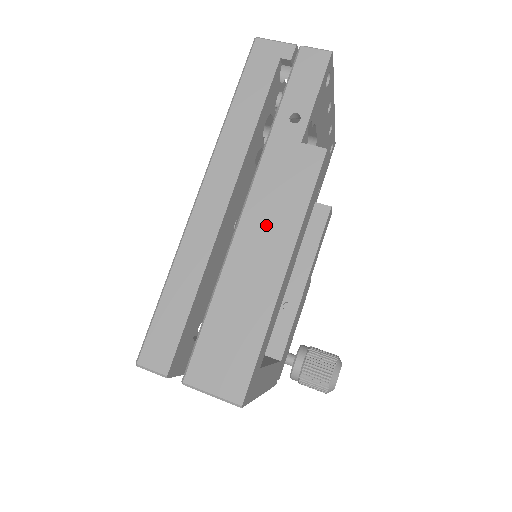
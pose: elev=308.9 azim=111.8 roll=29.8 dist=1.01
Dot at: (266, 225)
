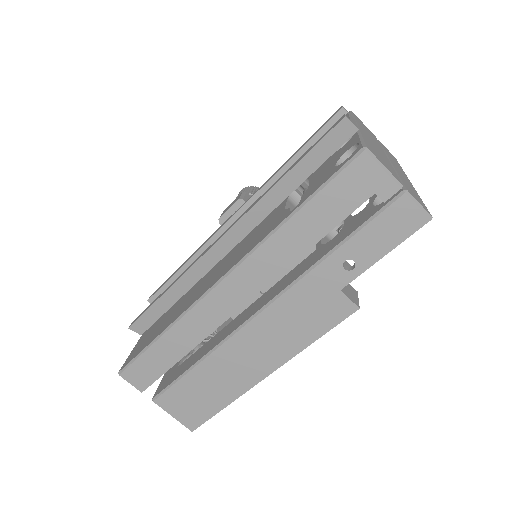
Dot at: (269, 338)
